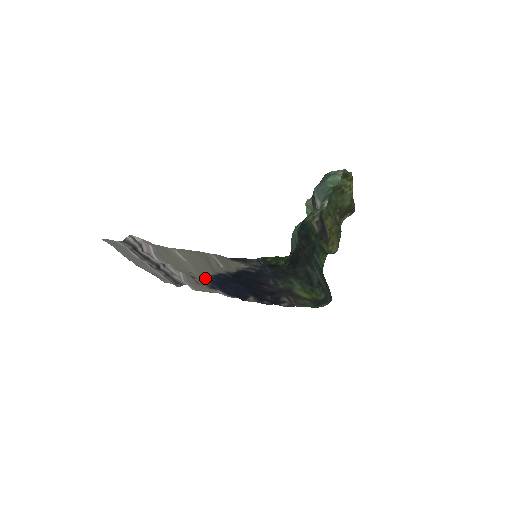
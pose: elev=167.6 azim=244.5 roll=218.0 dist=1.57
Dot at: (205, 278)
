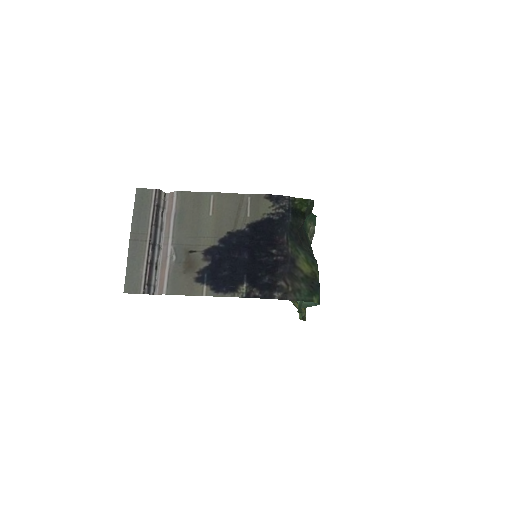
Dot at: (212, 246)
